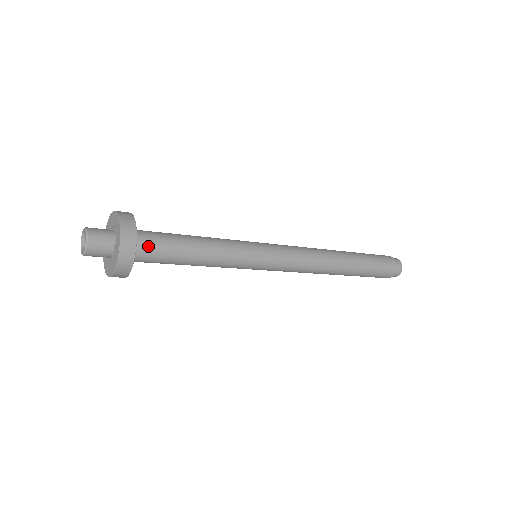
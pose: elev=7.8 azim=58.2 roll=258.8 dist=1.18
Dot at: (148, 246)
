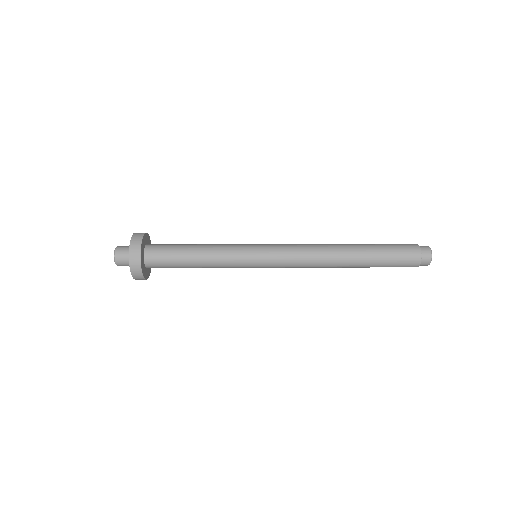
Dot at: (156, 258)
